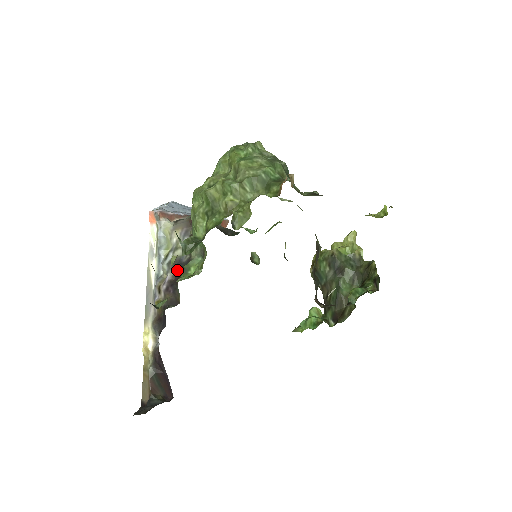
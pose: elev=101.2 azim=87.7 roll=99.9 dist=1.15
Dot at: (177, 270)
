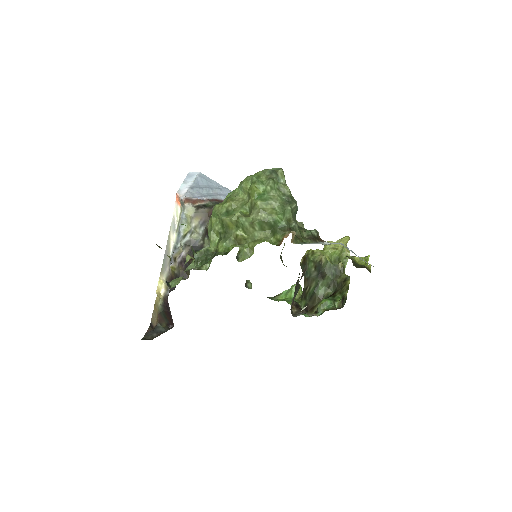
Dot at: (191, 251)
